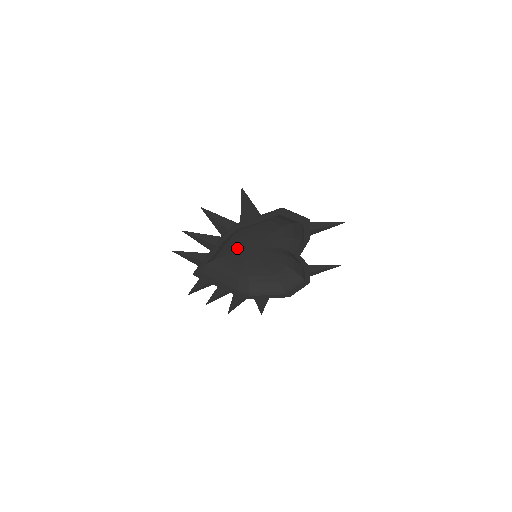
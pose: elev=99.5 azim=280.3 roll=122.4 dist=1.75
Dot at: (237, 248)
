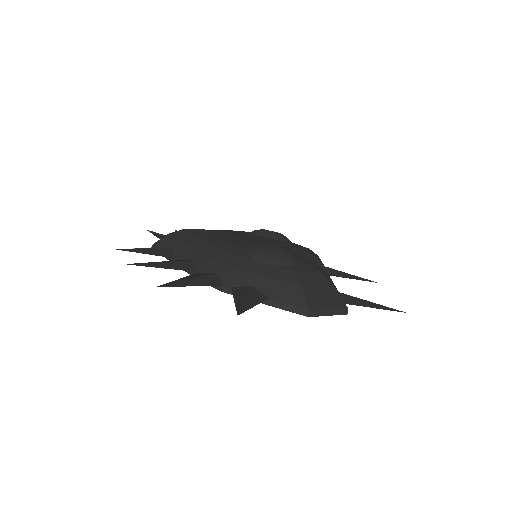
Dot at: occluded
